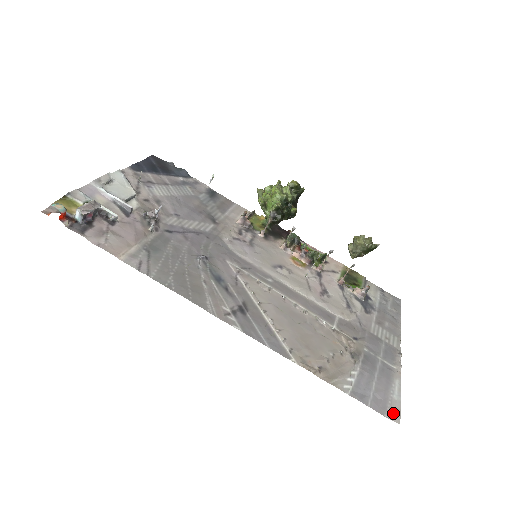
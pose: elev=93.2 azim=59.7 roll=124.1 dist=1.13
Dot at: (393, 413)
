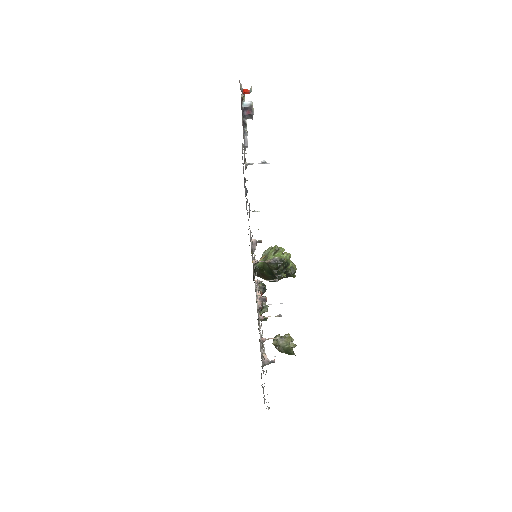
Dot at: occluded
